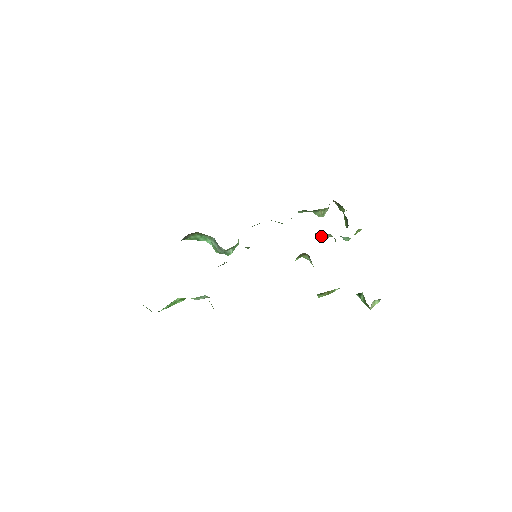
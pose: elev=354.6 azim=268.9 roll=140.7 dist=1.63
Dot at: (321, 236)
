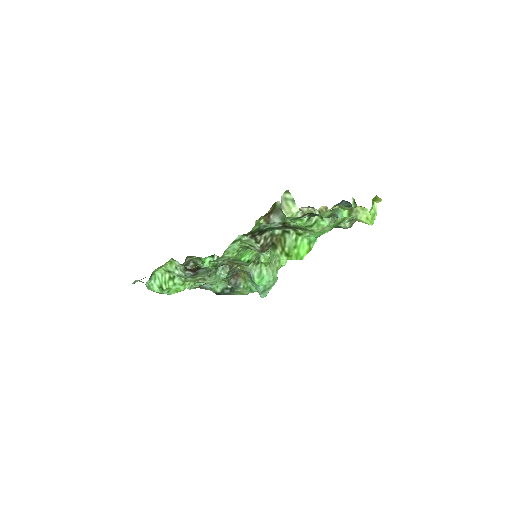
Dot at: occluded
